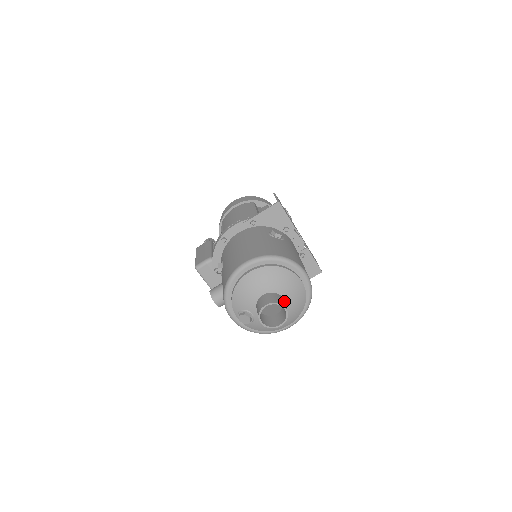
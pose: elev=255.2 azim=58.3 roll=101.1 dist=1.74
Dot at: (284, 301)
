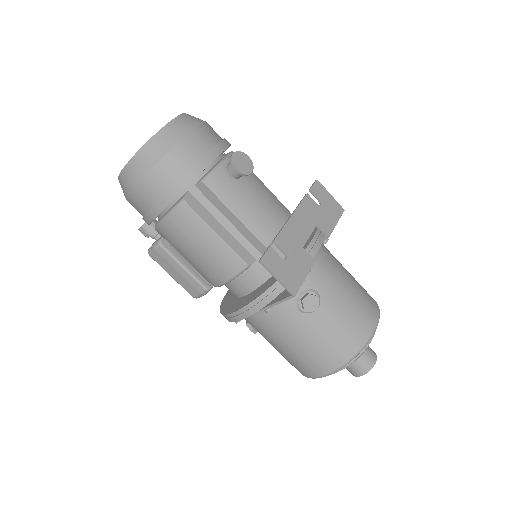
Dot at: occluded
